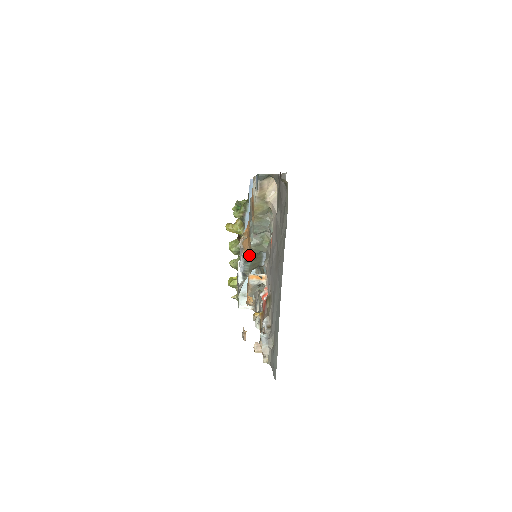
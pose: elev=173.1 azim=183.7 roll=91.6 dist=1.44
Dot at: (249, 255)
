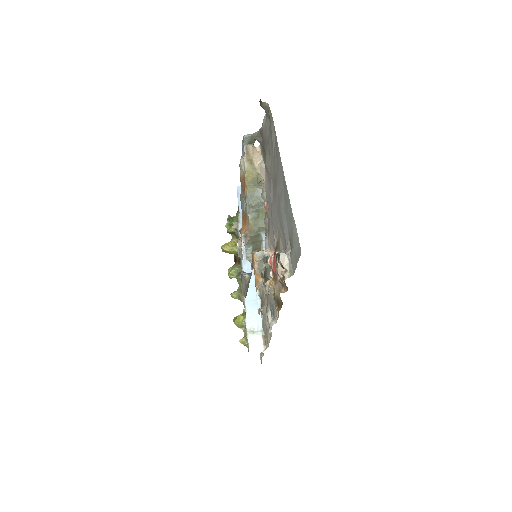
Dot at: (249, 234)
